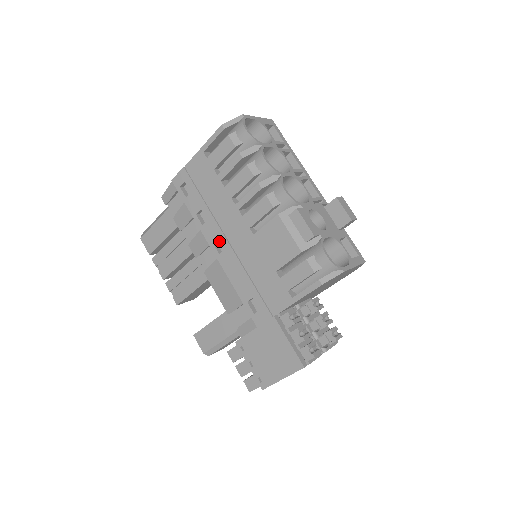
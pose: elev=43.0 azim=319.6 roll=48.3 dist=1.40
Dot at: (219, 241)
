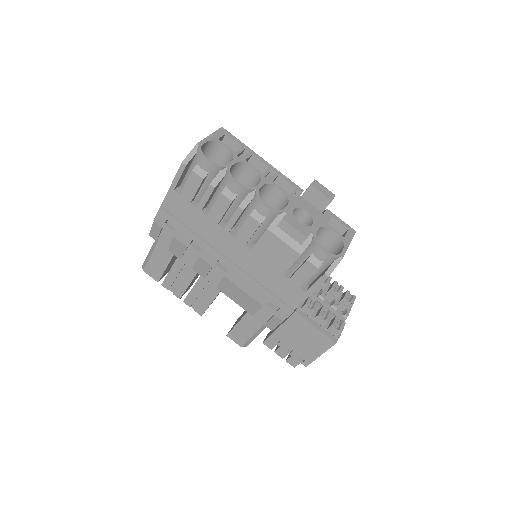
Dot at: occluded
